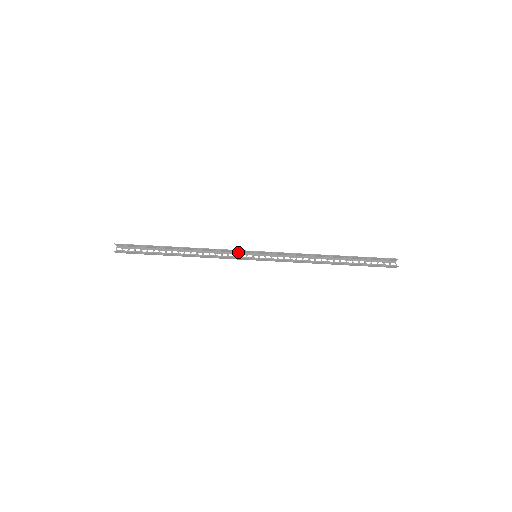
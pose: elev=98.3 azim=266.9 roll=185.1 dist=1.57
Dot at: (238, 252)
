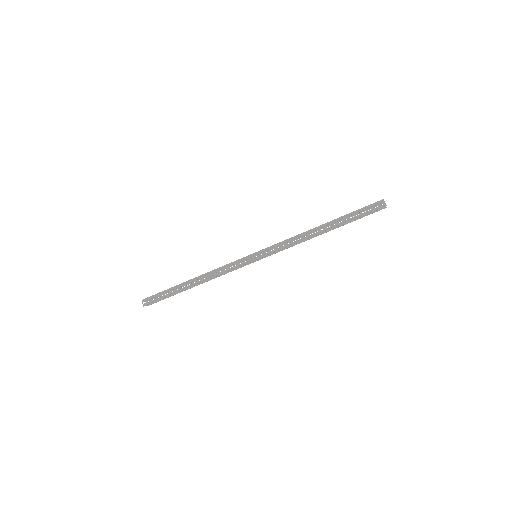
Dot at: (239, 260)
